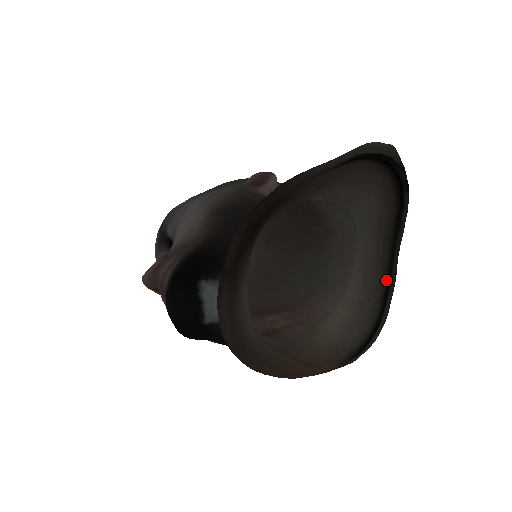
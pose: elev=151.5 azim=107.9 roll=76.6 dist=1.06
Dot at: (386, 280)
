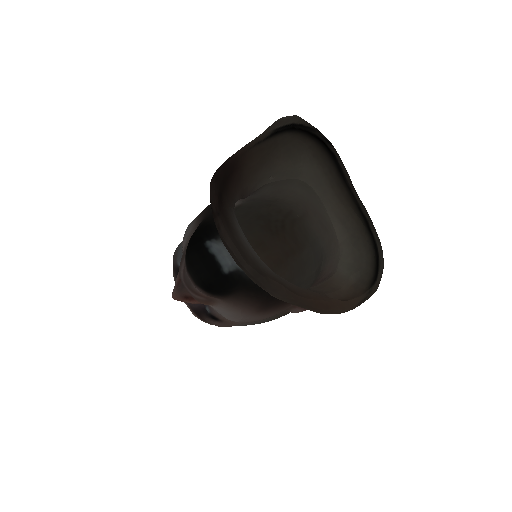
Dot at: (360, 215)
